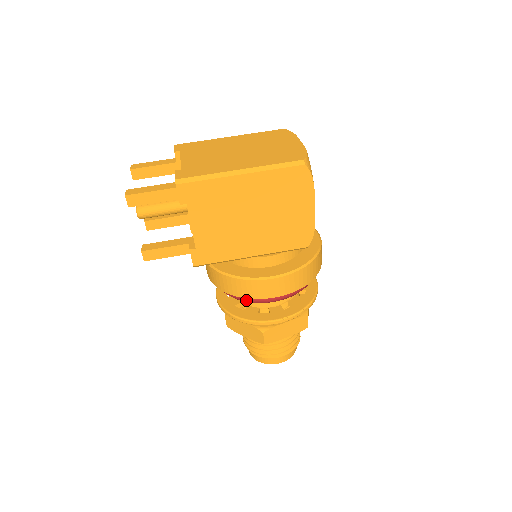
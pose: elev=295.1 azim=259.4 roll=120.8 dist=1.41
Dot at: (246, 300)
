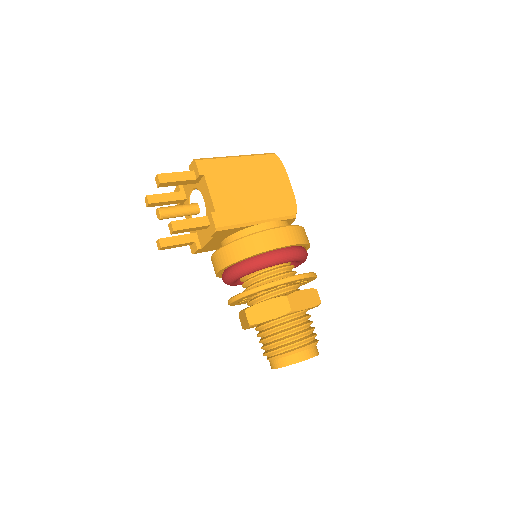
Dot at: (264, 261)
